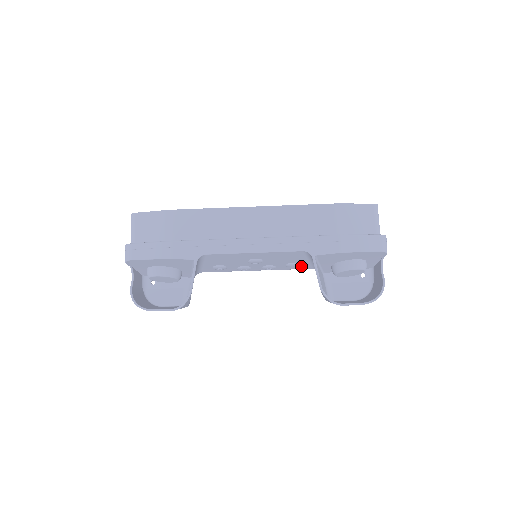
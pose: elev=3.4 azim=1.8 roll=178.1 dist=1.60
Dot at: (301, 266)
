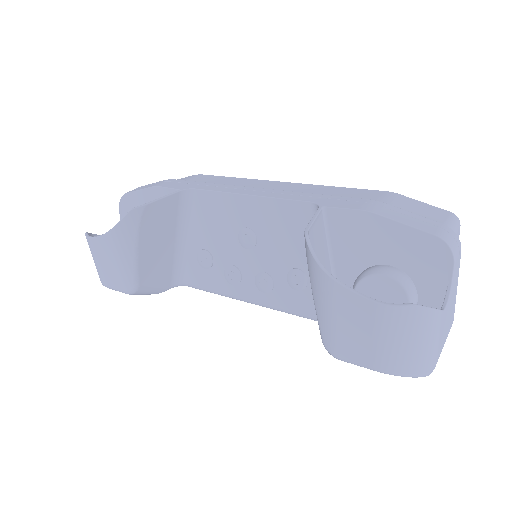
Dot at: (311, 297)
